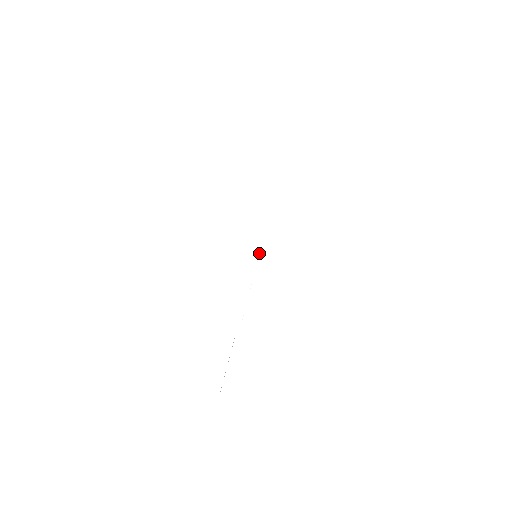
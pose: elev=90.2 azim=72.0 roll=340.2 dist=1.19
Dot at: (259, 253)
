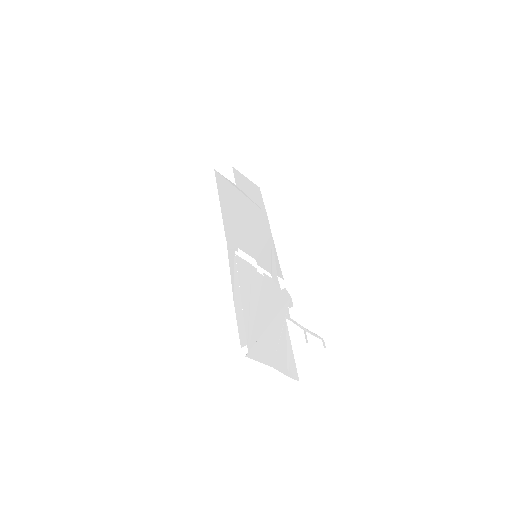
Dot at: (236, 264)
